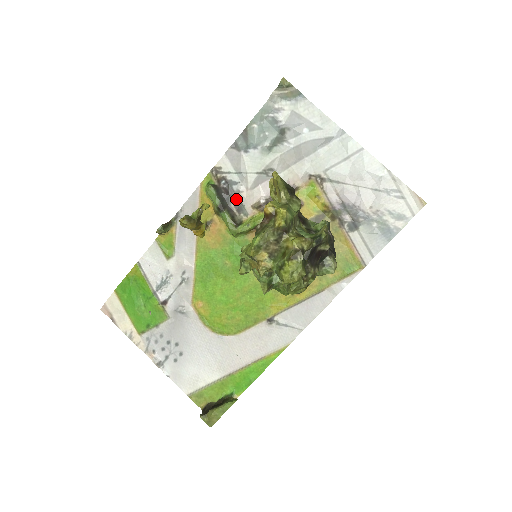
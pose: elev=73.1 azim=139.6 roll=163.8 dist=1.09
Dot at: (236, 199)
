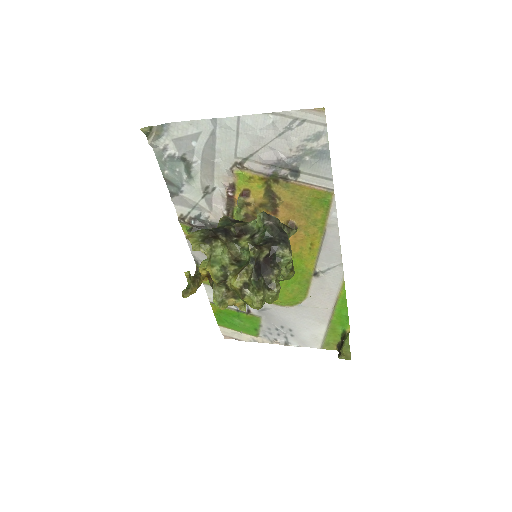
Dot at: (211, 224)
